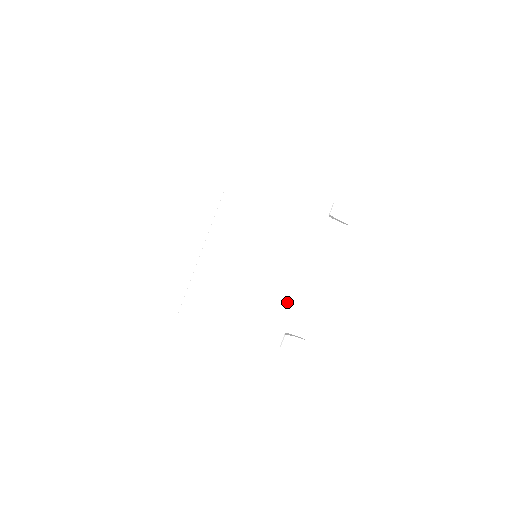
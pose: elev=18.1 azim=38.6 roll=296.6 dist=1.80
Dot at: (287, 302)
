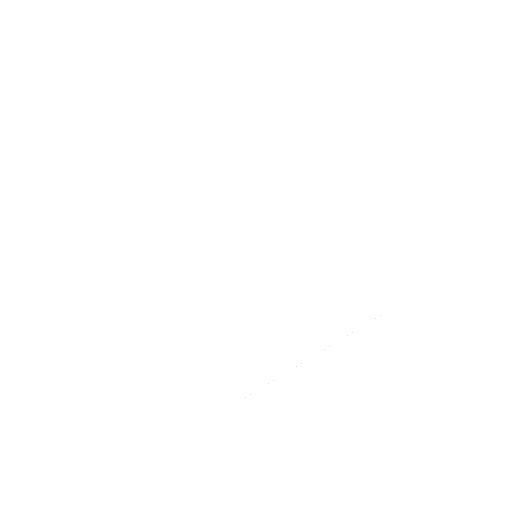
Dot at: (338, 243)
